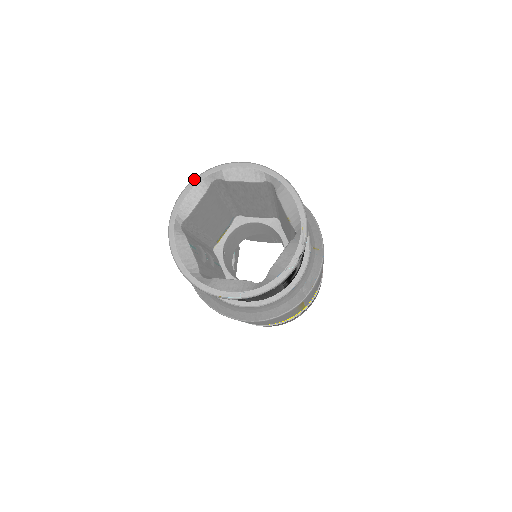
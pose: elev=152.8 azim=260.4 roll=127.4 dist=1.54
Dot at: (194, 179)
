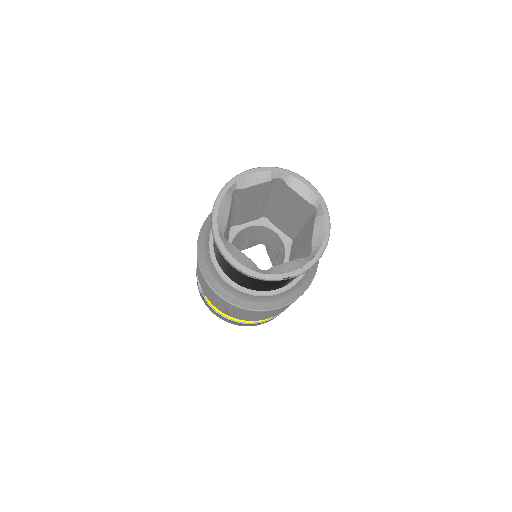
Dot at: (218, 195)
